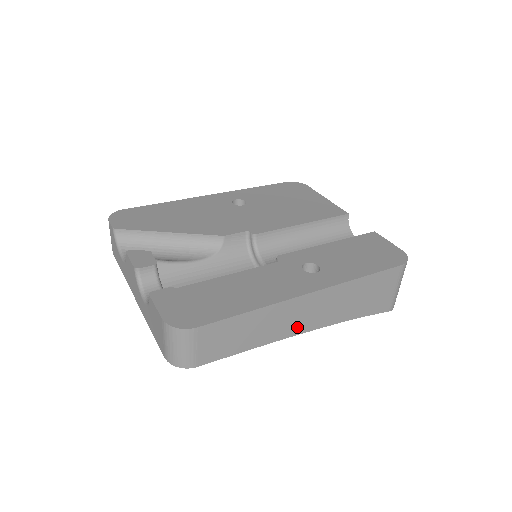
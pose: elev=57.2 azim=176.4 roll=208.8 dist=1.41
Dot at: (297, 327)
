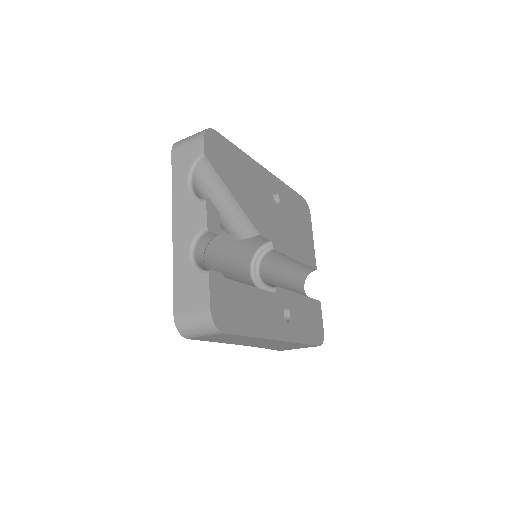
Dot at: (248, 344)
